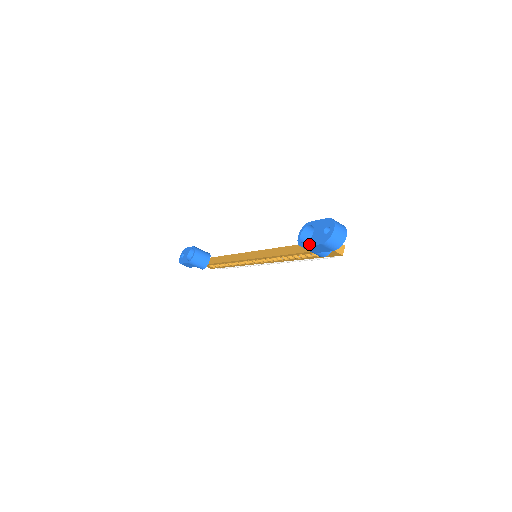
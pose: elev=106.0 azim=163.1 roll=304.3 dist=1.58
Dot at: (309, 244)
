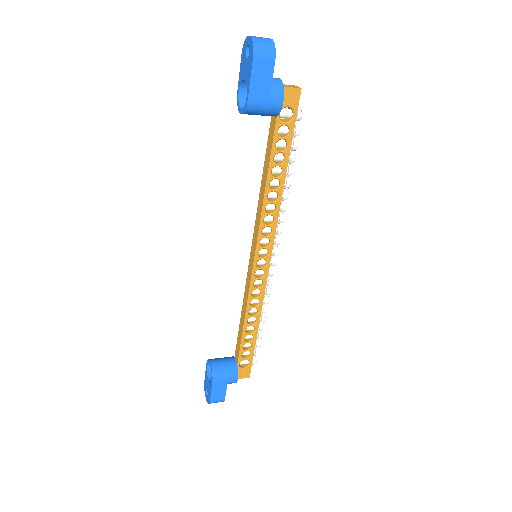
Dot at: (248, 85)
